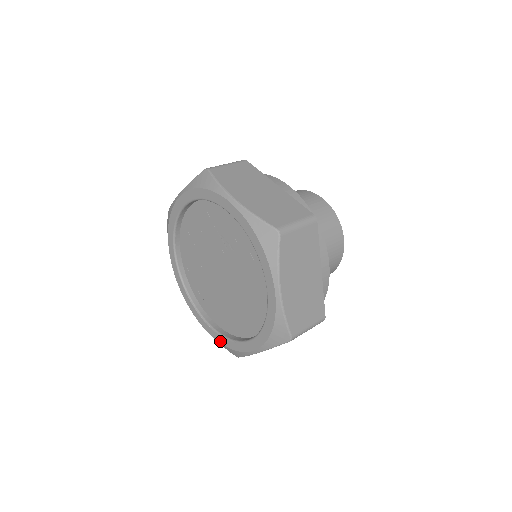
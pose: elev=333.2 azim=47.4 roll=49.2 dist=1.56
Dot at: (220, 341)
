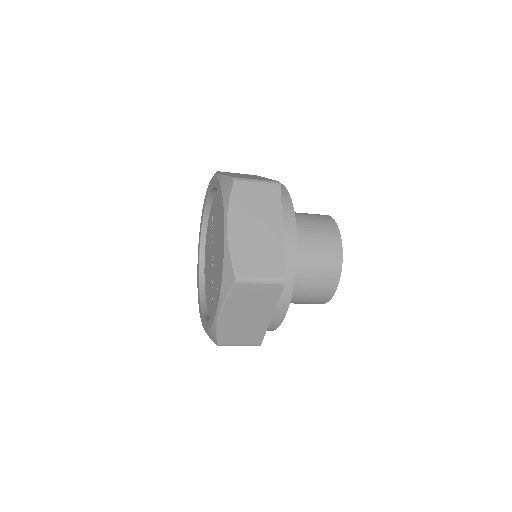
Dot at: (220, 286)
